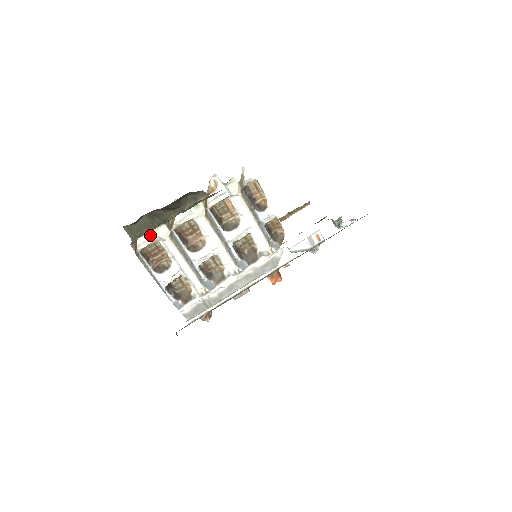
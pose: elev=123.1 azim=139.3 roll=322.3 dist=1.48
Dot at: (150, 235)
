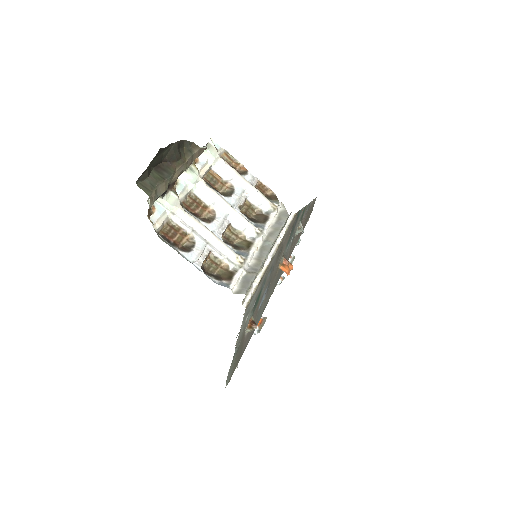
Dot at: (160, 211)
